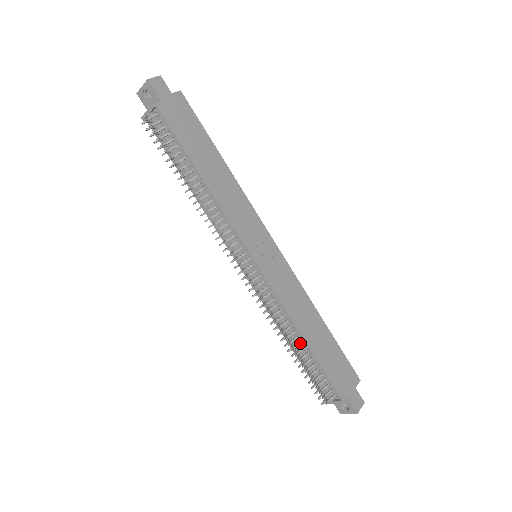
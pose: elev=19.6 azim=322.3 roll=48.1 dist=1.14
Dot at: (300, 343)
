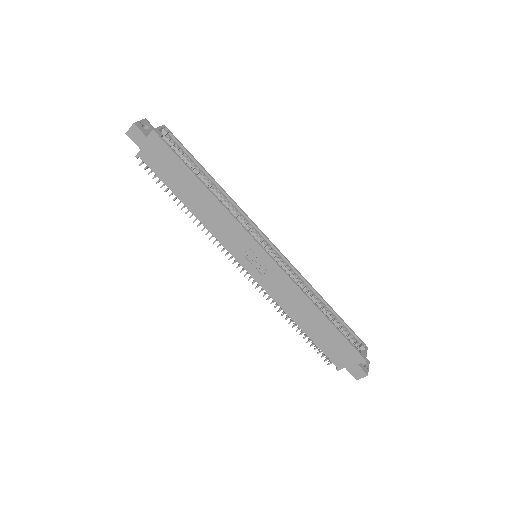
Dot at: (298, 324)
